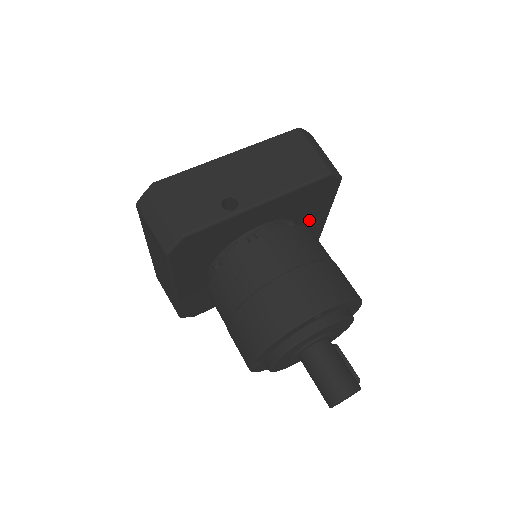
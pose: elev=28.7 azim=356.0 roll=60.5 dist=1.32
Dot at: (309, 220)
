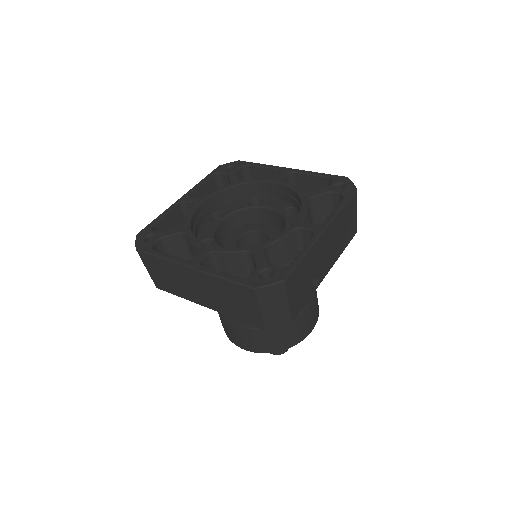
Dot at: occluded
